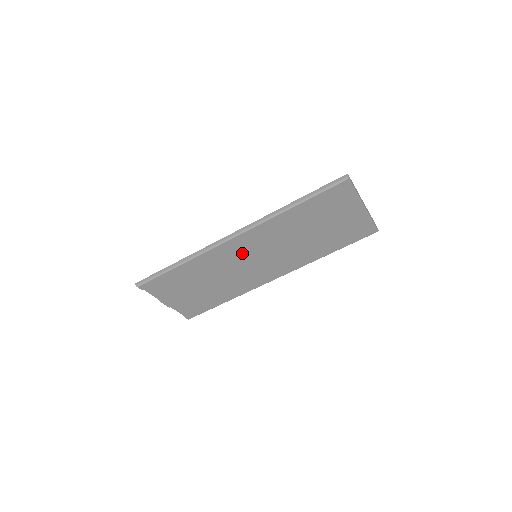
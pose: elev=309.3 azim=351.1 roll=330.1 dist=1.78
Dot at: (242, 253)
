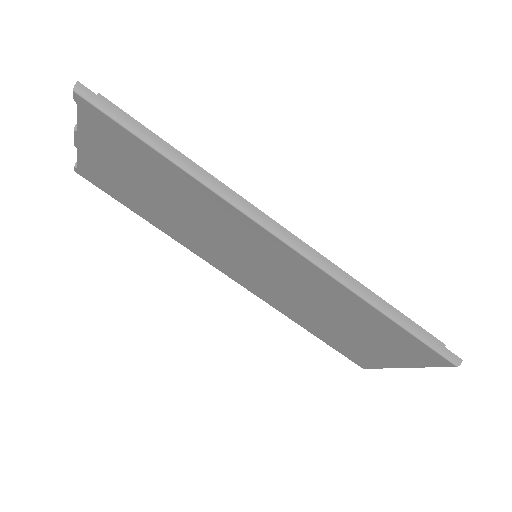
Dot at: (255, 247)
